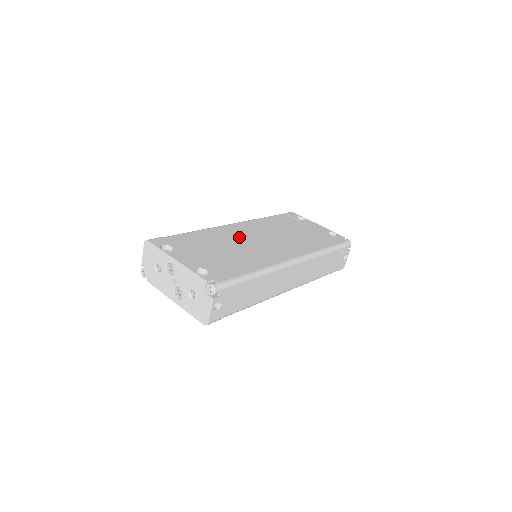
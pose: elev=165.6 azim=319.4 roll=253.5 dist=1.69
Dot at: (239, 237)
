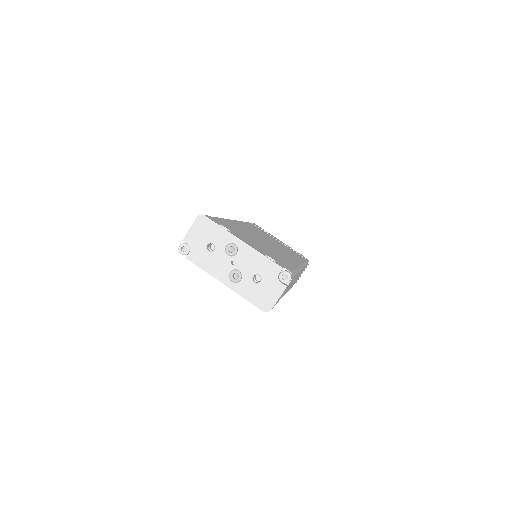
Dot at: (253, 234)
